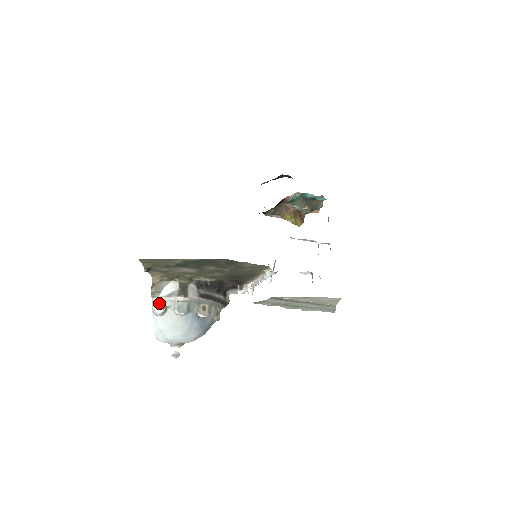
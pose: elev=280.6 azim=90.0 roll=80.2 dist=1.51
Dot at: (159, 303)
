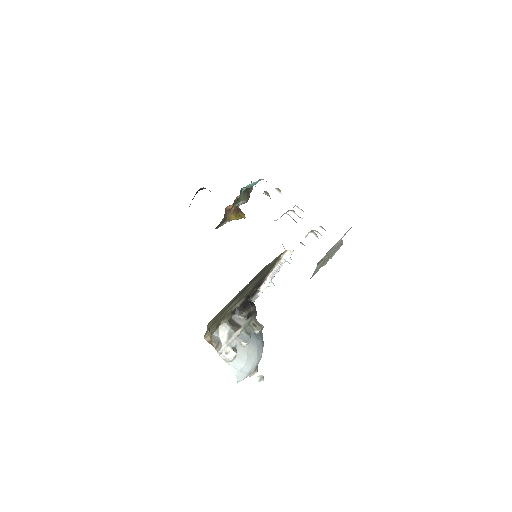
Dot at: (226, 351)
